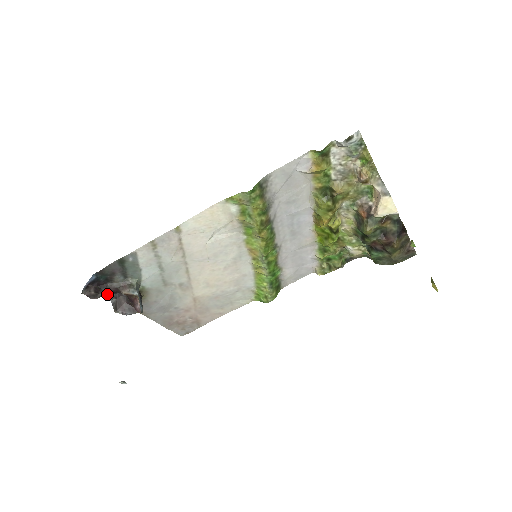
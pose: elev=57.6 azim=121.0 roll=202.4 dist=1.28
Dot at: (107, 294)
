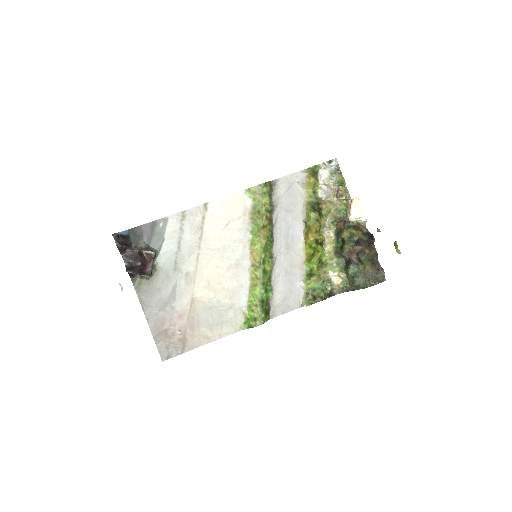
Dot at: (126, 258)
